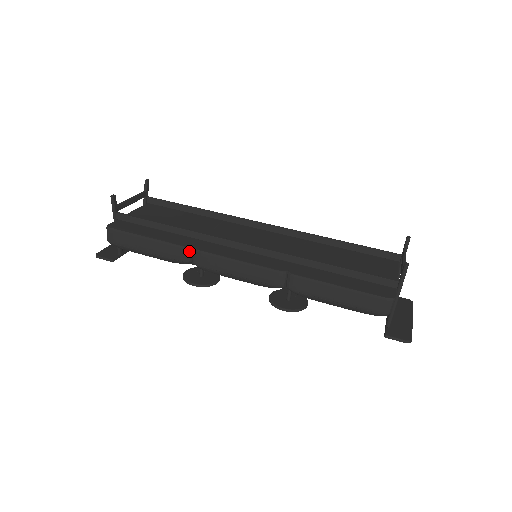
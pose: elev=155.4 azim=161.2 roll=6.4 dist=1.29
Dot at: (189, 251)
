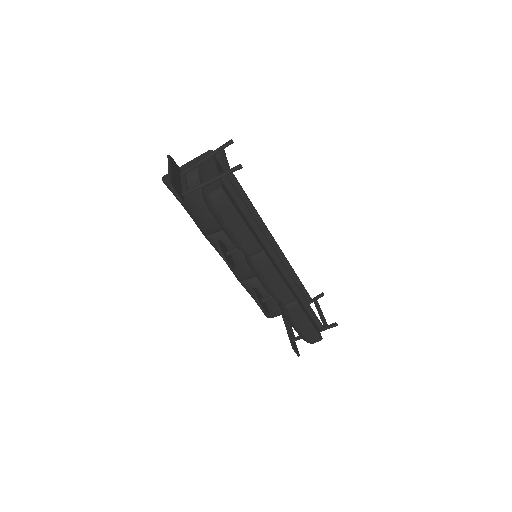
Dot at: (260, 251)
